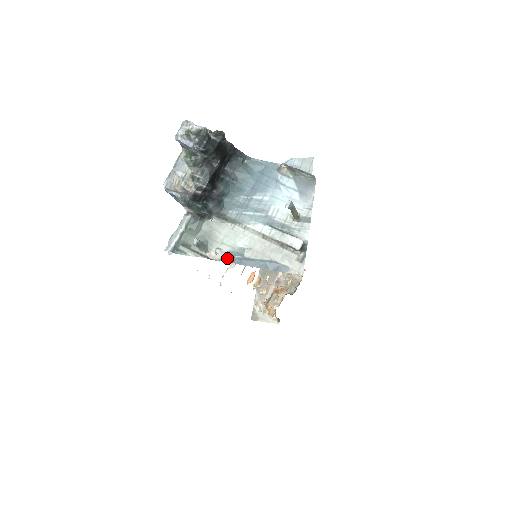
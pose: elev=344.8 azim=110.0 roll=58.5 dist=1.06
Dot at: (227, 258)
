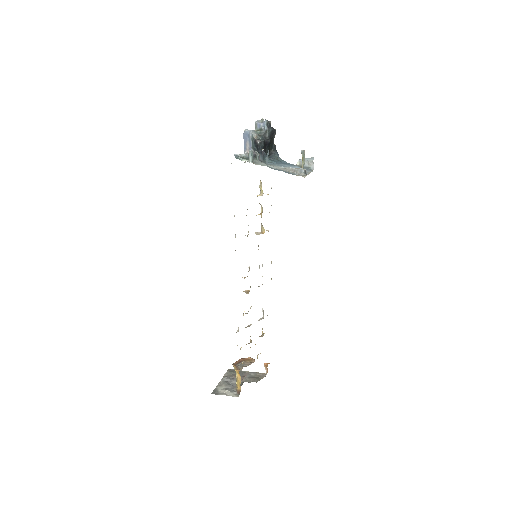
Dot at: (266, 157)
